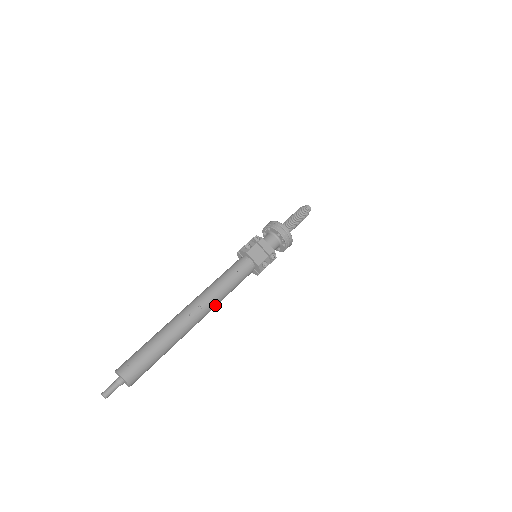
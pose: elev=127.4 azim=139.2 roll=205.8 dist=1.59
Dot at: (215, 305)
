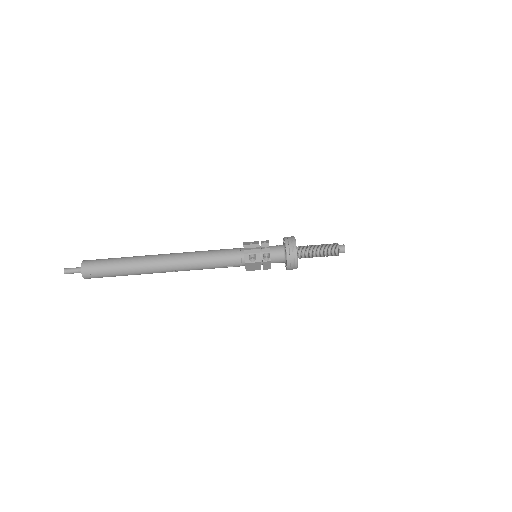
Dot at: occluded
